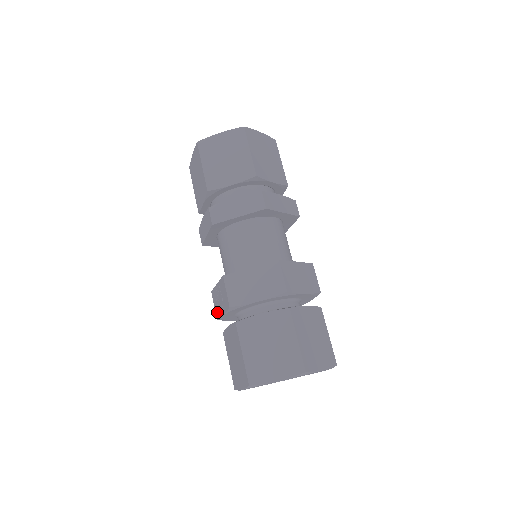
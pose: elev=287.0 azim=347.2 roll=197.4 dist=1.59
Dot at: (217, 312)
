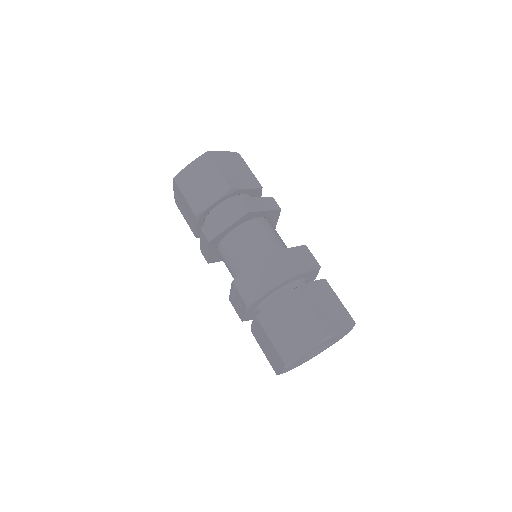
Dot at: (239, 315)
